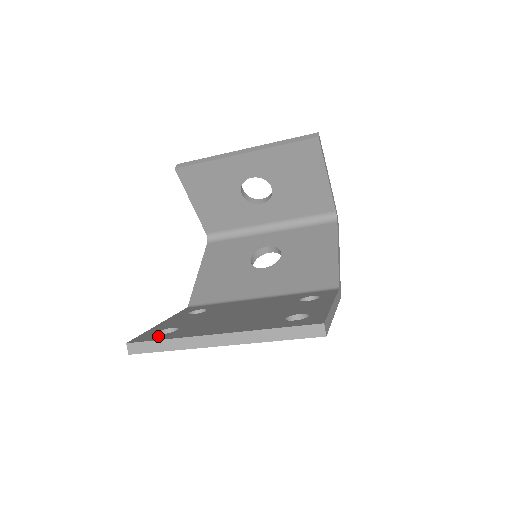
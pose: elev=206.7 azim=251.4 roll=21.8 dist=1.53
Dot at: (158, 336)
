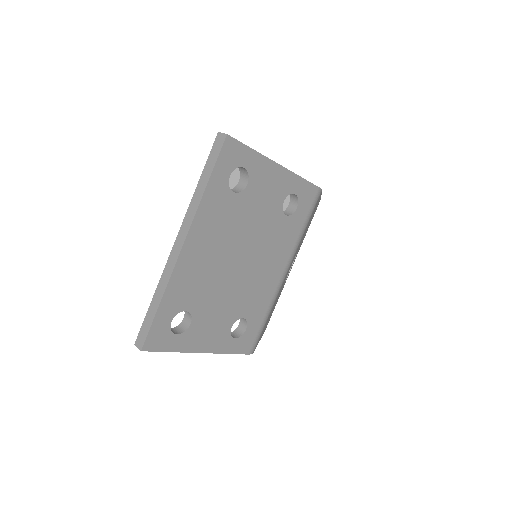
Dot at: occluded
